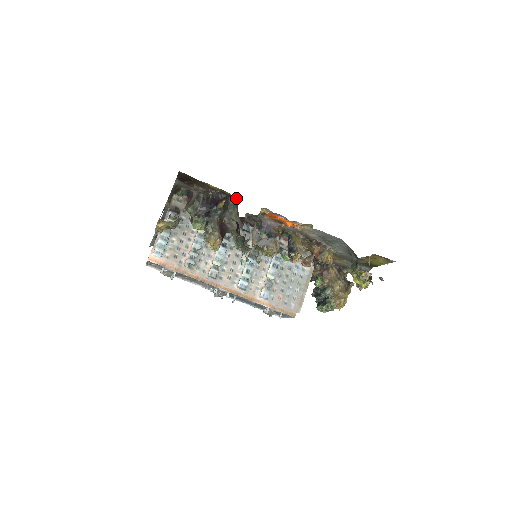
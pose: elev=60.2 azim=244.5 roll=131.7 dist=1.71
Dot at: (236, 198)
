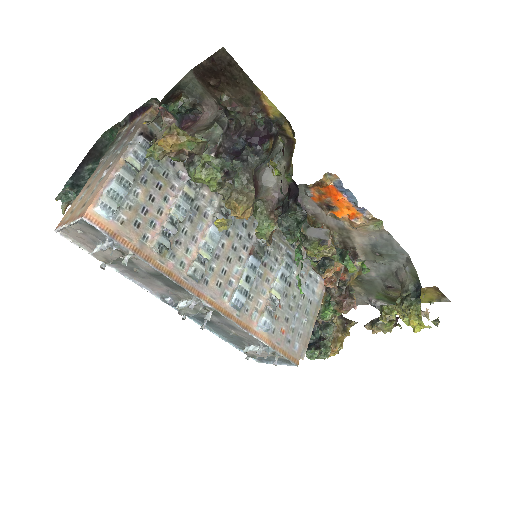
Dot at: (294, 141)
